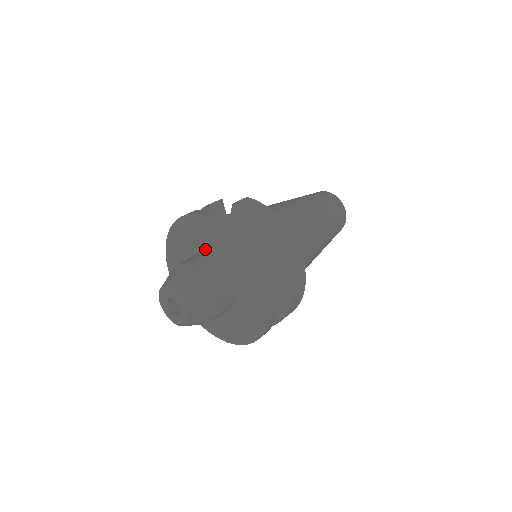
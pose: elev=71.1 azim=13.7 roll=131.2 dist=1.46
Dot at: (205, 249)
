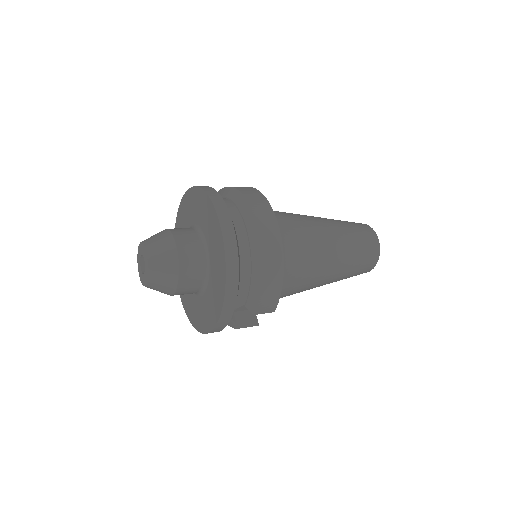
Dot at: occluded
